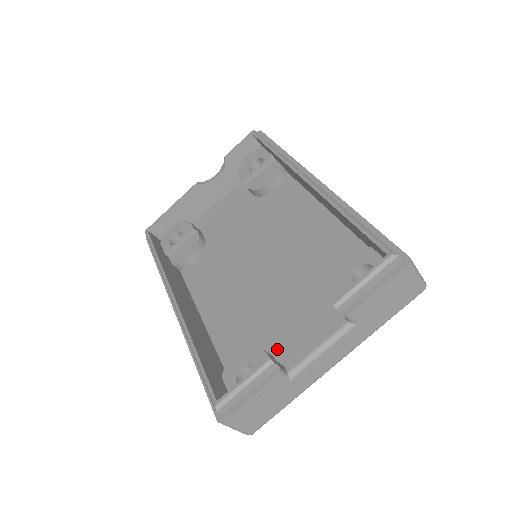
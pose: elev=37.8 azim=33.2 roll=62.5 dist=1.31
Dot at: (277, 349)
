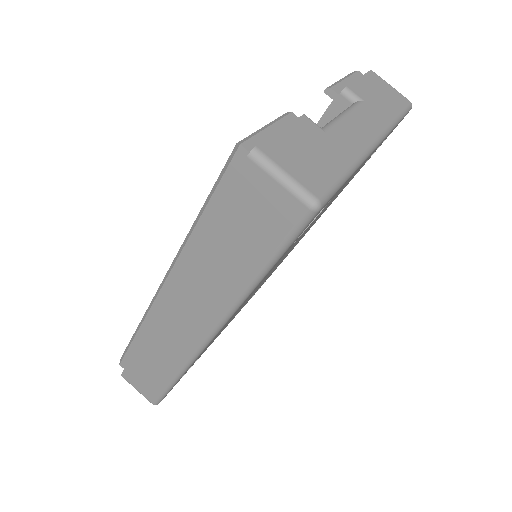
Dot at: occluded
